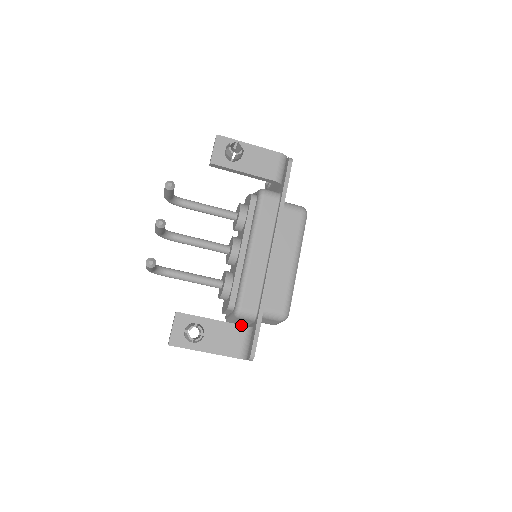
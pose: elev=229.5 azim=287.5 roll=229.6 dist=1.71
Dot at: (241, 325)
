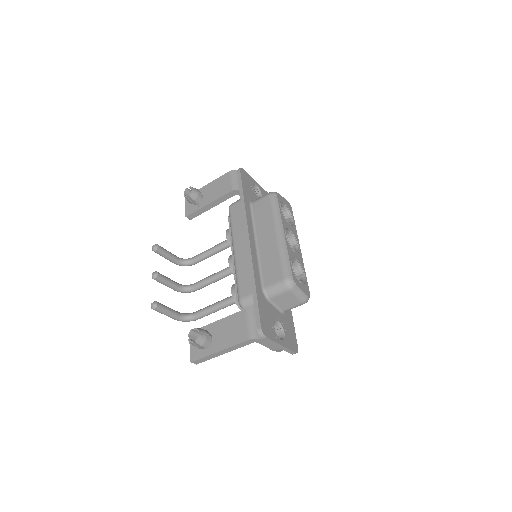
Dot at: (241, 311)
